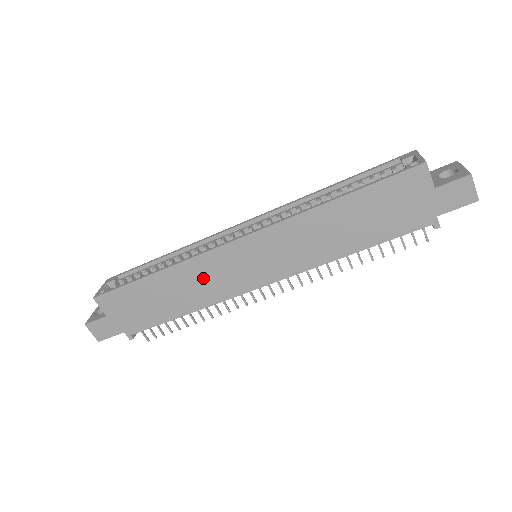
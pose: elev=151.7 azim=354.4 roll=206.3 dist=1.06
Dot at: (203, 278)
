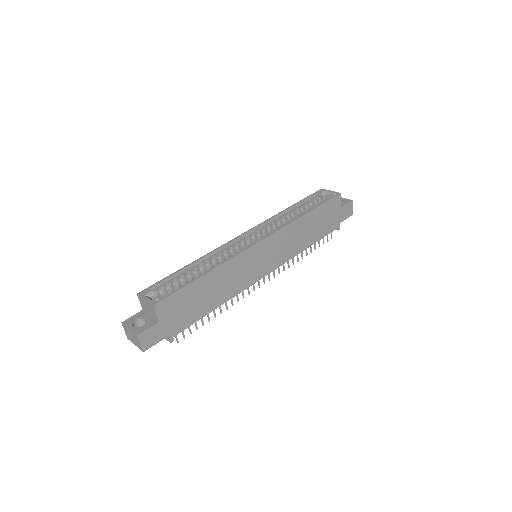
Dot at: (235, 274)
